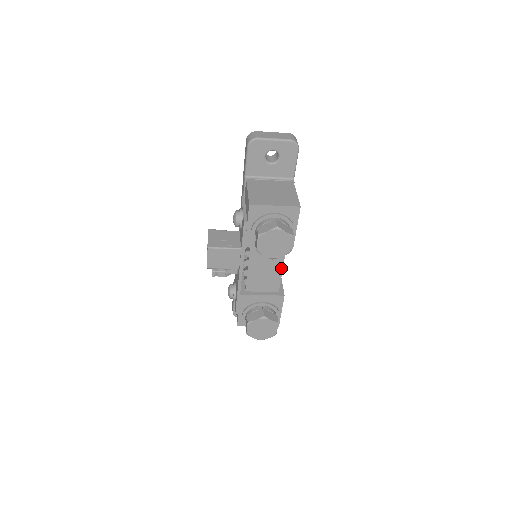
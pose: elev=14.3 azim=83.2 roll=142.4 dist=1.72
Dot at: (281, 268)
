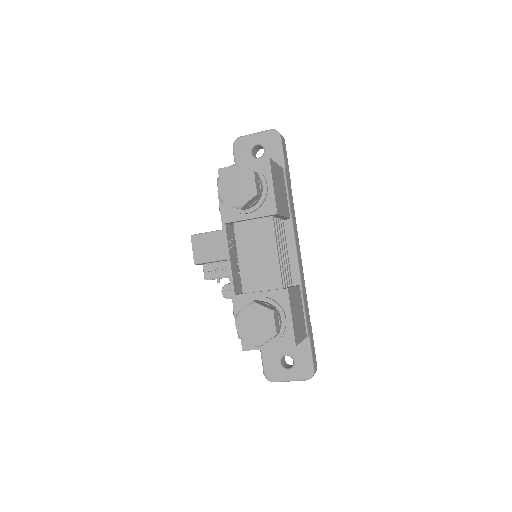
Dot at: (275, 250)
